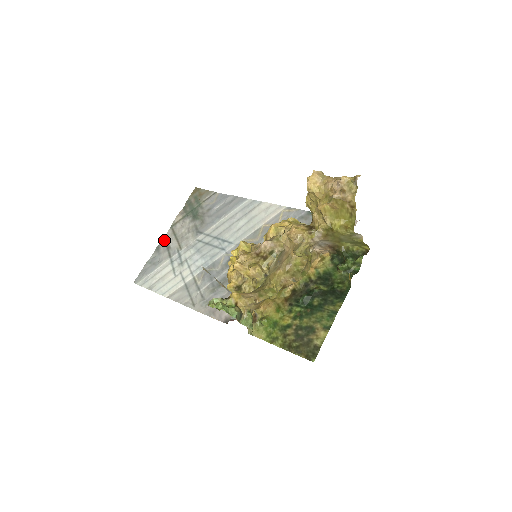
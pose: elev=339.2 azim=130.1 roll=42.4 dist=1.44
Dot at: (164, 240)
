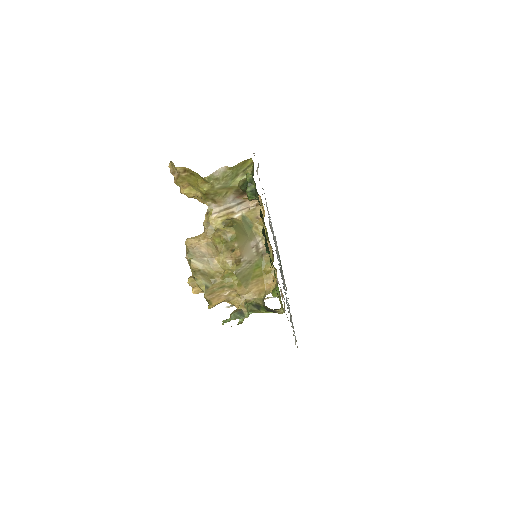
Dot at: occluded
